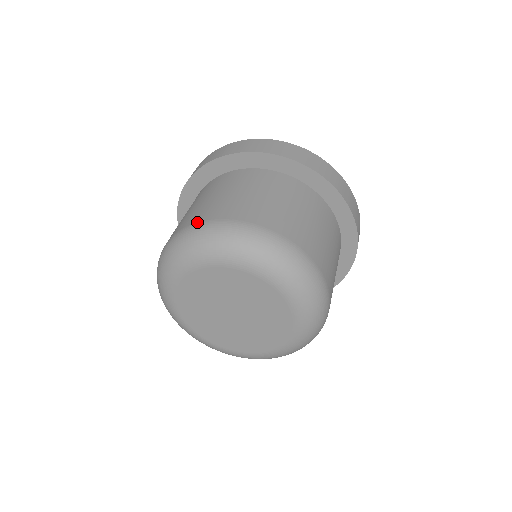
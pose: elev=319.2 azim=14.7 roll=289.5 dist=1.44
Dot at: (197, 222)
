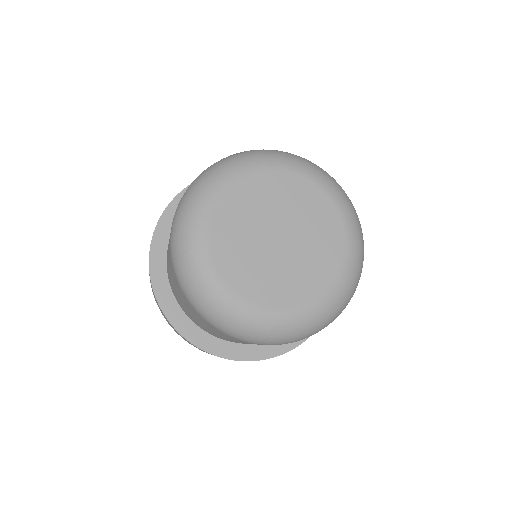
Dot at: occluded
